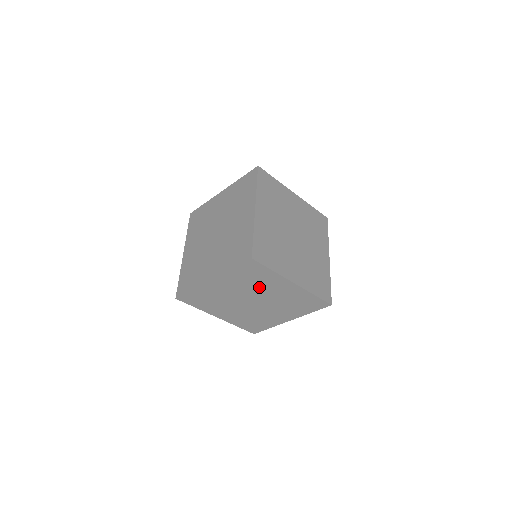
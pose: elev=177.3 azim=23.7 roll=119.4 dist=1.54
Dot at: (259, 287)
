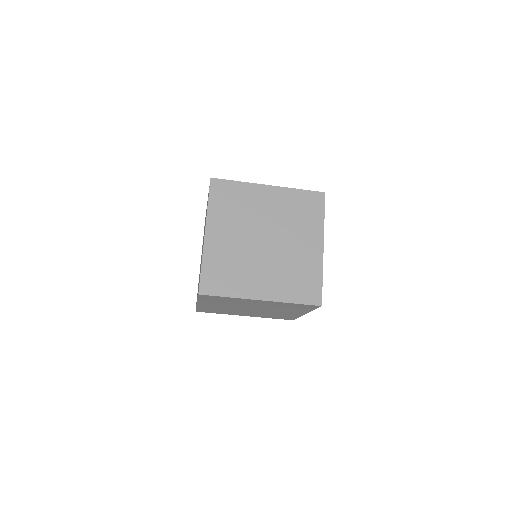
Dot at: (293, 227)
